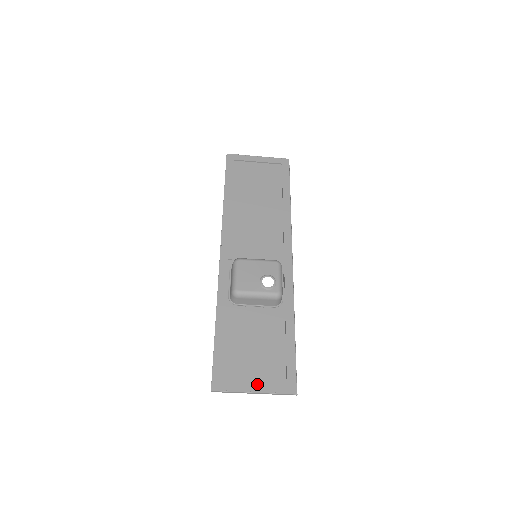
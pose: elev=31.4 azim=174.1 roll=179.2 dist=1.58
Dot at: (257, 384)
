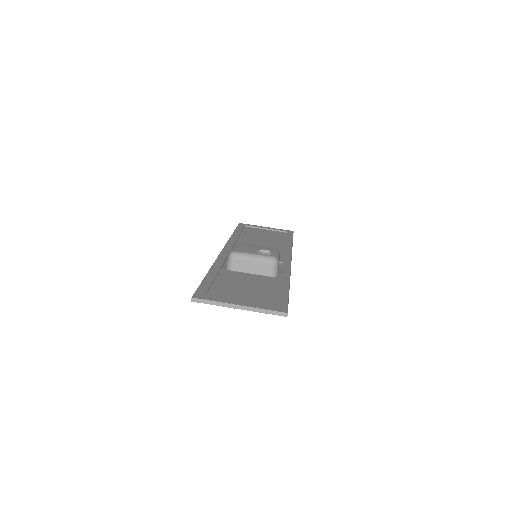
Dot at: (243, 302)
